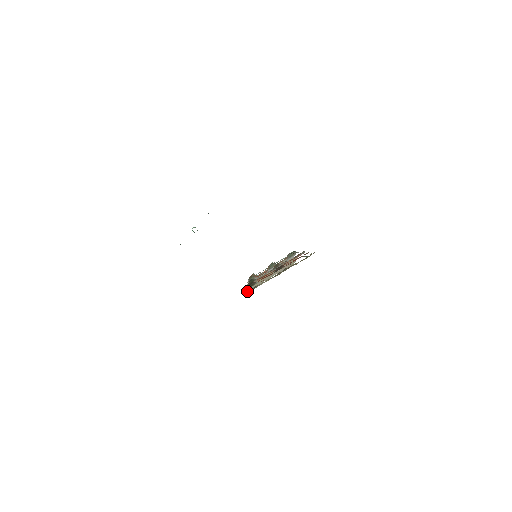
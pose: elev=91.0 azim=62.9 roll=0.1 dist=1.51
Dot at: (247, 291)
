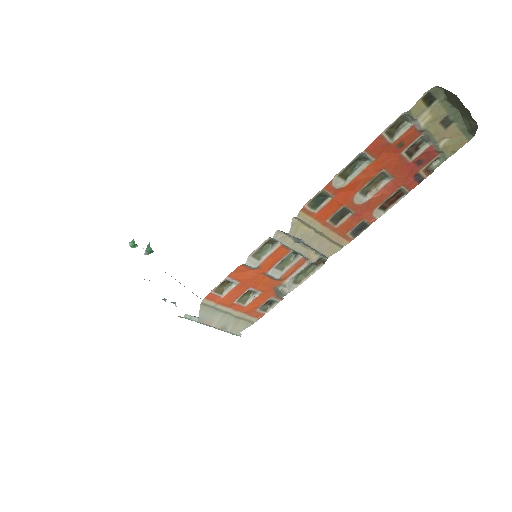
Dot at: (428, 95)
